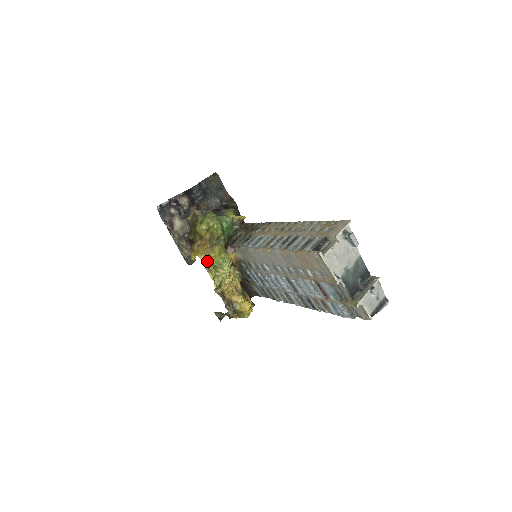
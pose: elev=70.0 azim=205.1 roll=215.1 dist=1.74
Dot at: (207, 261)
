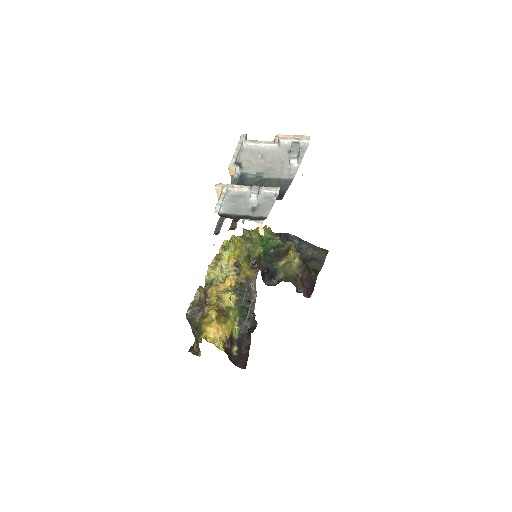
Dot at: occluded
